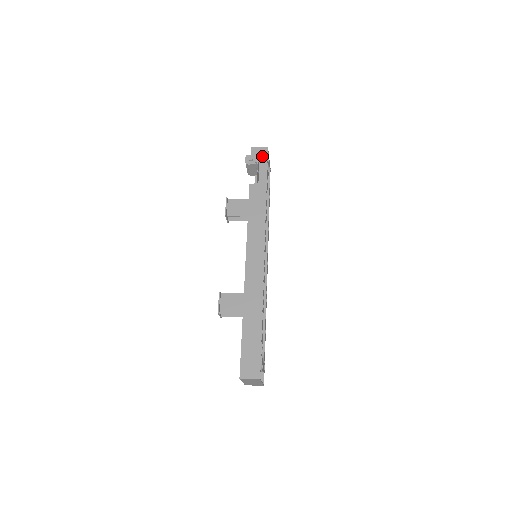
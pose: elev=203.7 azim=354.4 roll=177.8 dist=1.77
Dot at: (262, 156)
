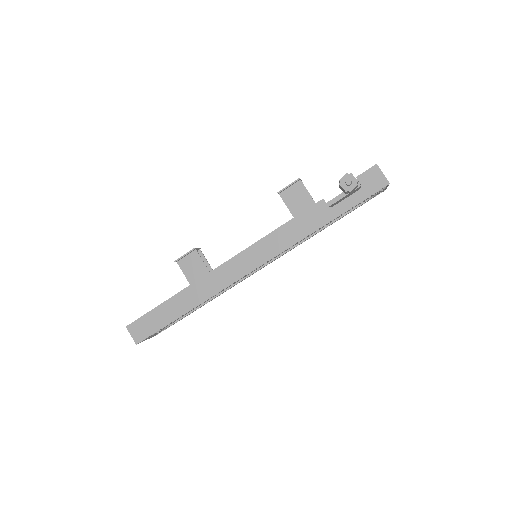
Dot at: (371, 186)
